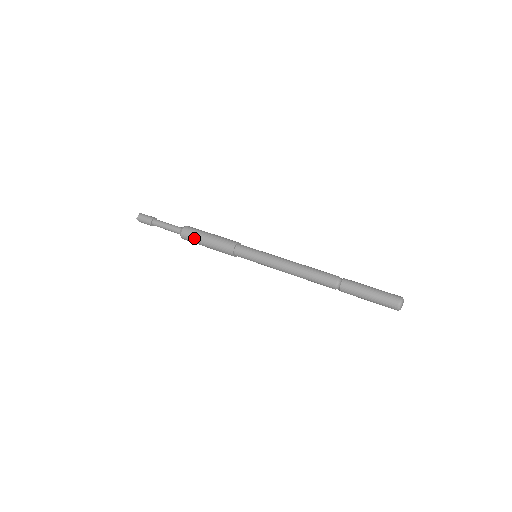
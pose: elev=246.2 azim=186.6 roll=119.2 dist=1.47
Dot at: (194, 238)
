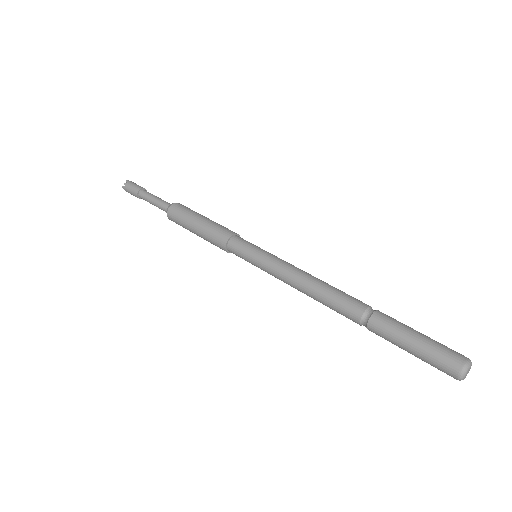
Dot at: (181, 221)
